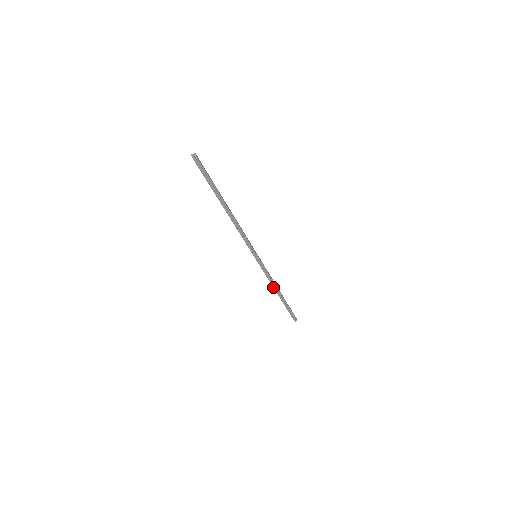
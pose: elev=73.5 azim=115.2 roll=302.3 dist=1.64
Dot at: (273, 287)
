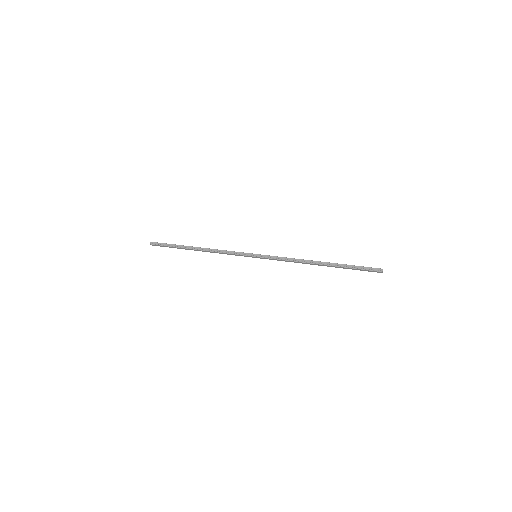
Dot at: (304, 263)
